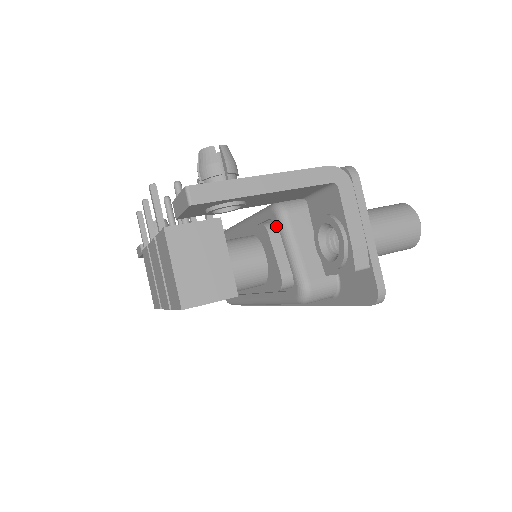
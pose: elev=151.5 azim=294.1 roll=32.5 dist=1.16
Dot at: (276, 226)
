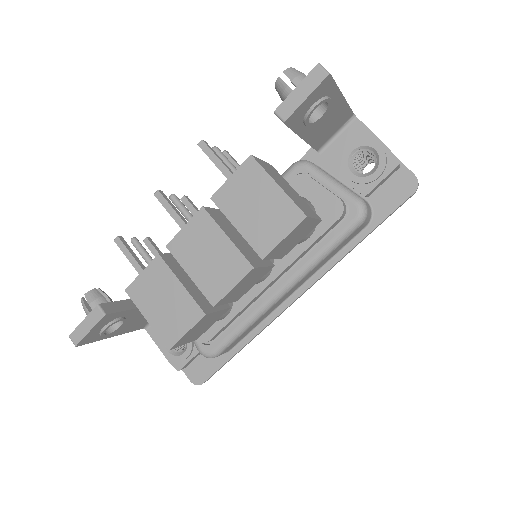
Dot at: occluded
